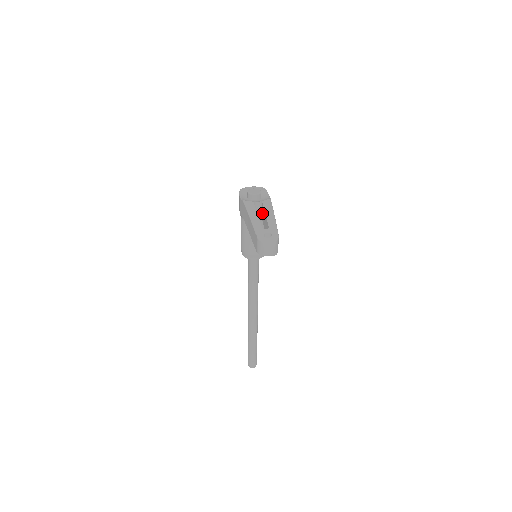
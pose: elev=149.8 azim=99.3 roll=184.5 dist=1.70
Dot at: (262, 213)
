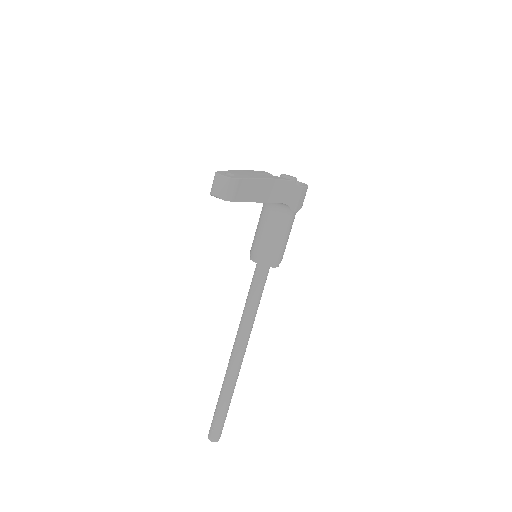
Dot at: occluded
